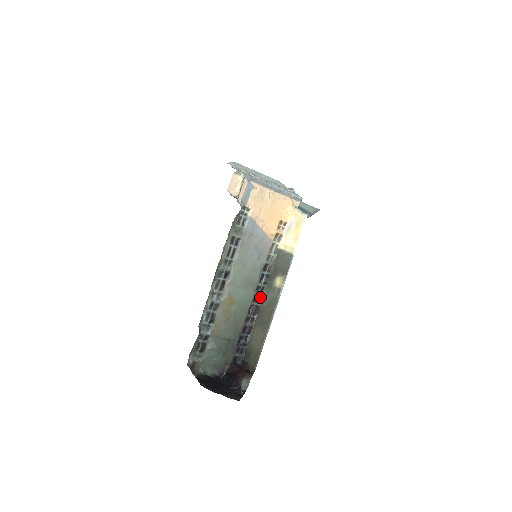
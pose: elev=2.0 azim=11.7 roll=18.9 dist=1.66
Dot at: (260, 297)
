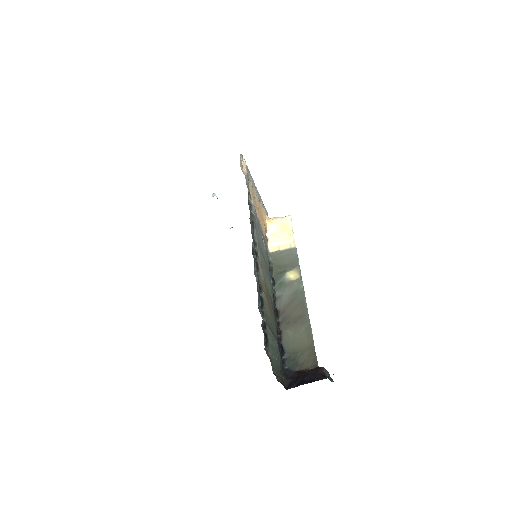
Dot at: (275, 299)
